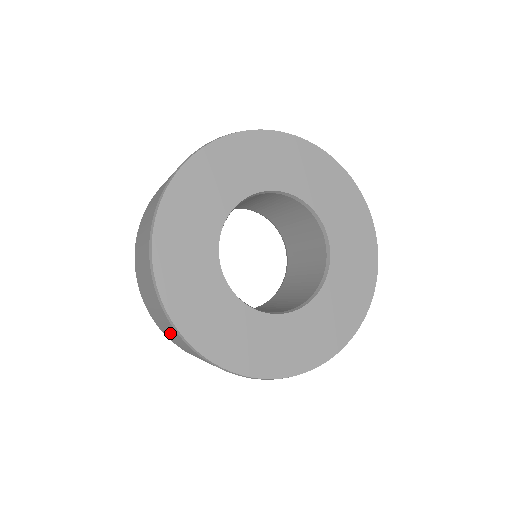
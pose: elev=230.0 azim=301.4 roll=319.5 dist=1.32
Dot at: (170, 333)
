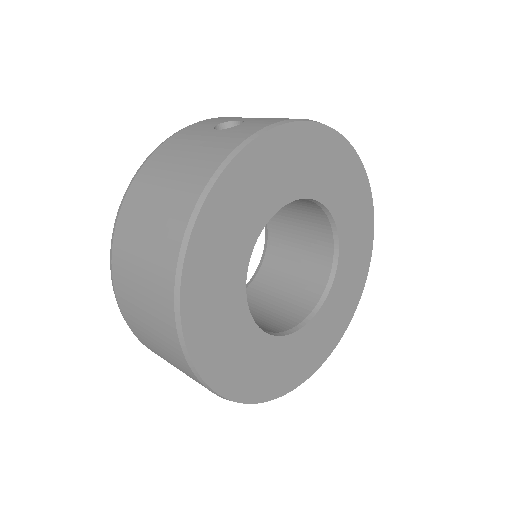
Dot at: (153, 335)
